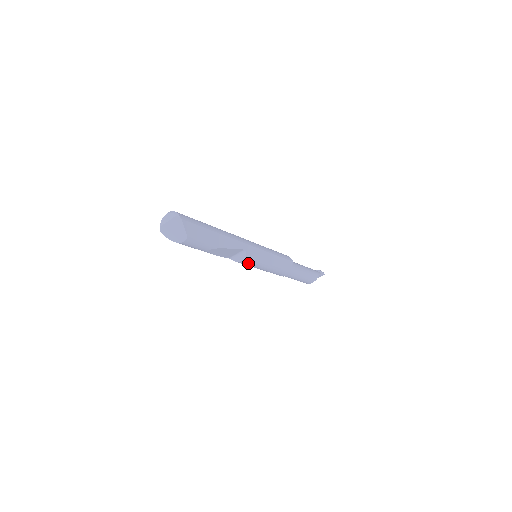
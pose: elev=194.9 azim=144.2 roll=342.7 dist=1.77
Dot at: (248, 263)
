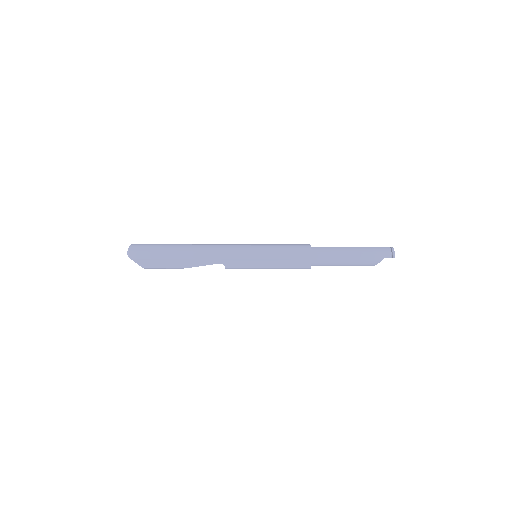
Dot at: occluded
